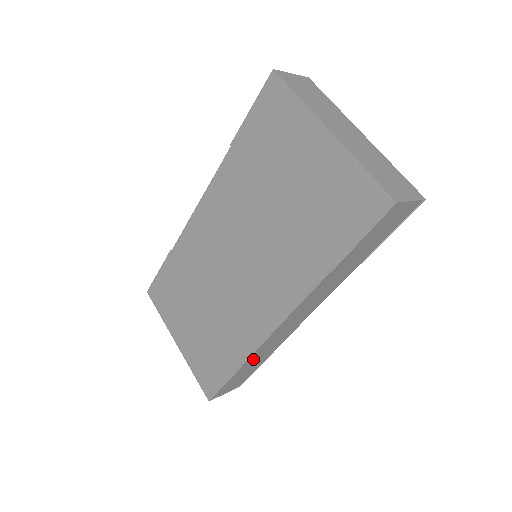
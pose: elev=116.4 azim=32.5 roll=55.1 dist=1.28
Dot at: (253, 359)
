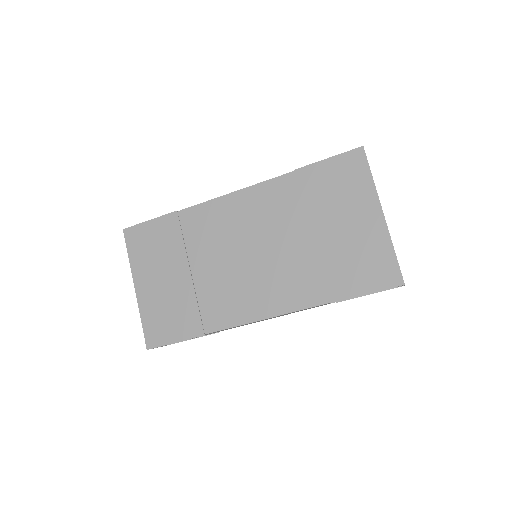
Dot at: occluded
